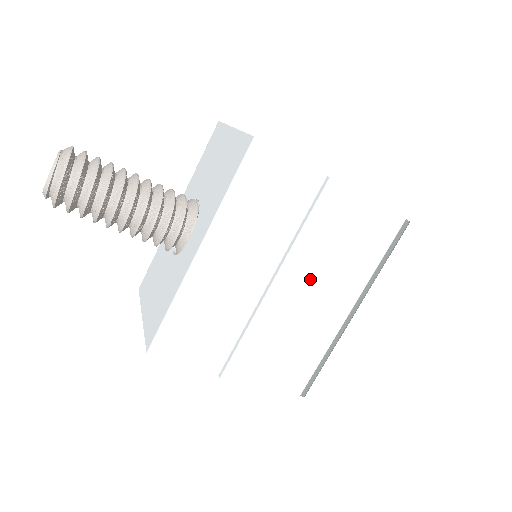
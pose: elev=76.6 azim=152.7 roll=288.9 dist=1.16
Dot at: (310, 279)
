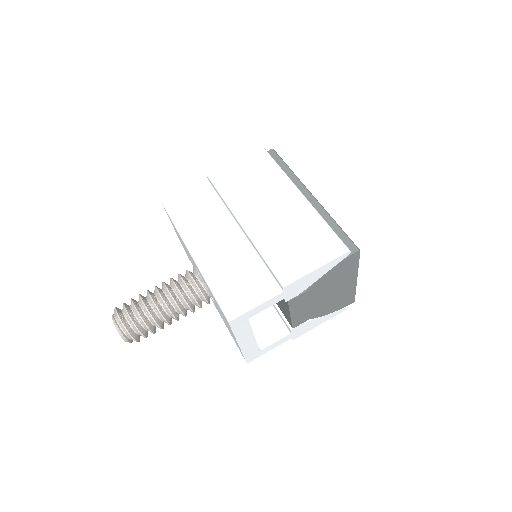
Dot at: (256, 206)
